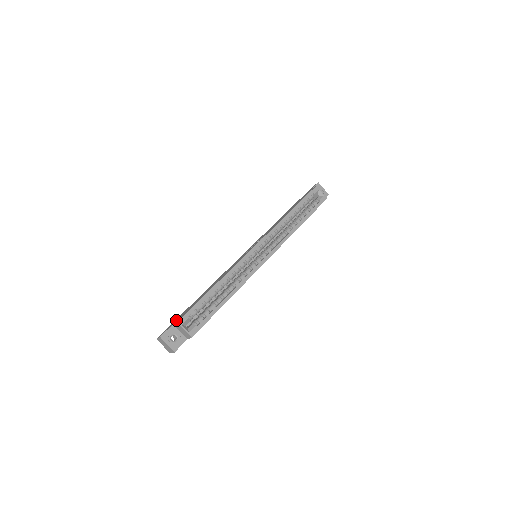
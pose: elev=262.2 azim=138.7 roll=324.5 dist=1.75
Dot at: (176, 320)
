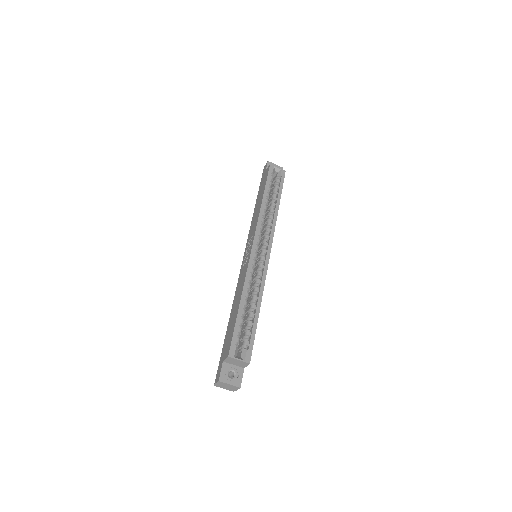
Dot at: (223, 356)
